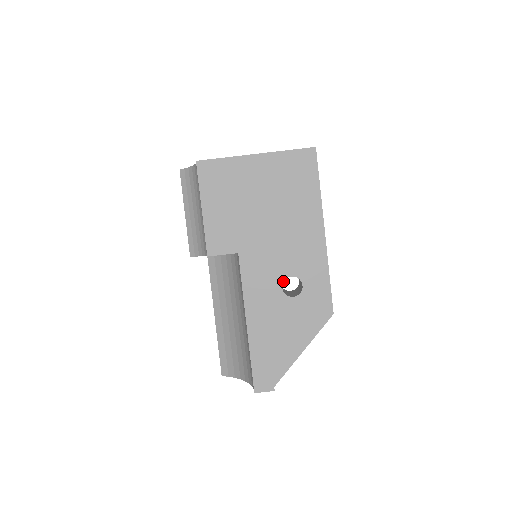
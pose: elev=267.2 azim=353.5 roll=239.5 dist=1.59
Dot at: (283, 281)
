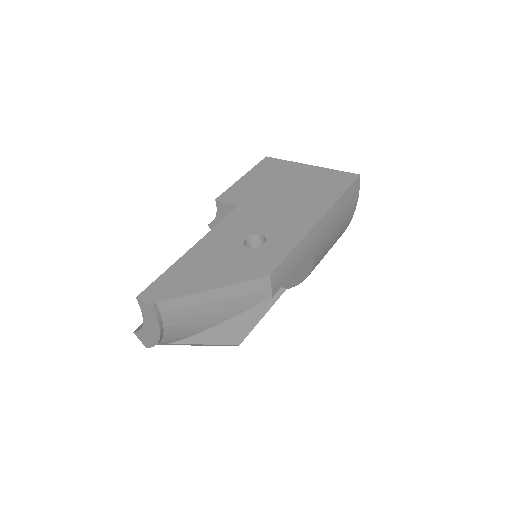
Dot at: (252, 234)
